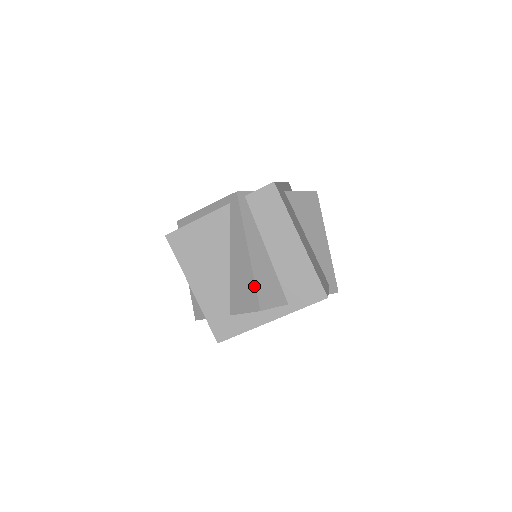
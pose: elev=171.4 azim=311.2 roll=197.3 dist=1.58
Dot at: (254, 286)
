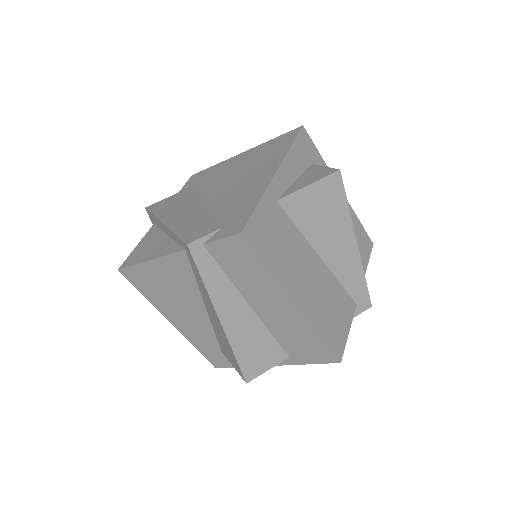
Dot at: (234, 357)
